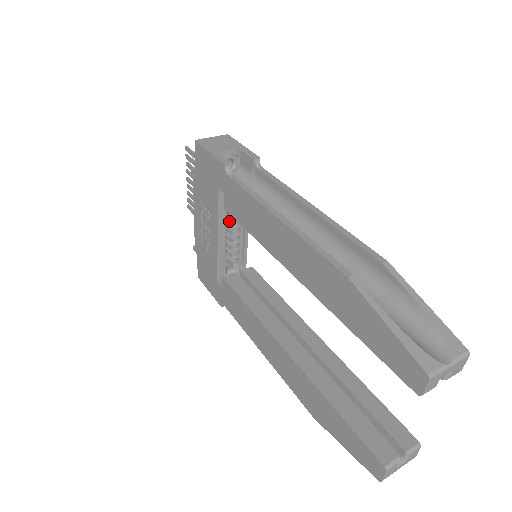
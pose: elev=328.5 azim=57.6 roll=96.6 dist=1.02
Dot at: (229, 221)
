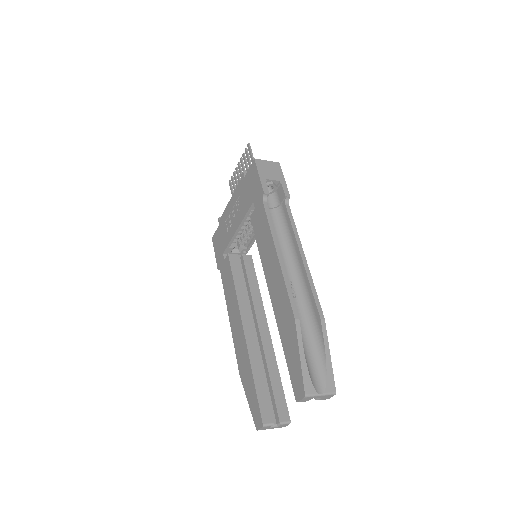
Dot at: occluded
